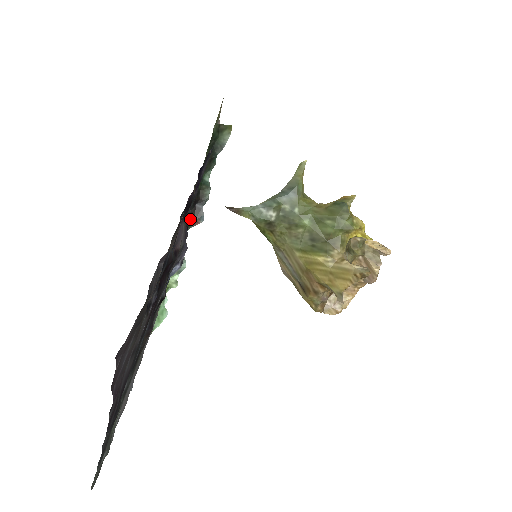
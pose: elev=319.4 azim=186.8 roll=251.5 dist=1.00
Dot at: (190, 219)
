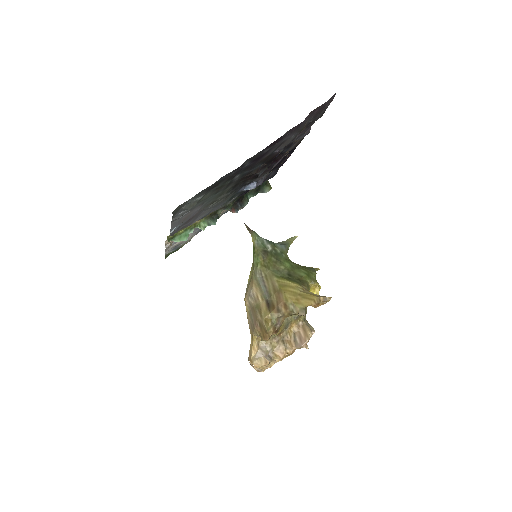
Dot at: (232, 204)
